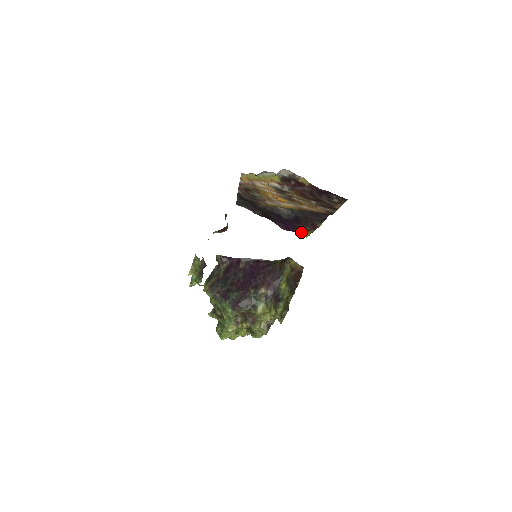
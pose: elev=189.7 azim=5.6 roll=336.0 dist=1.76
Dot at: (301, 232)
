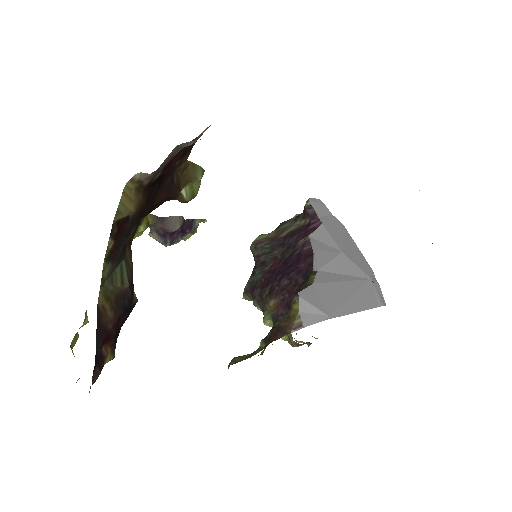
Dot at: occluded
